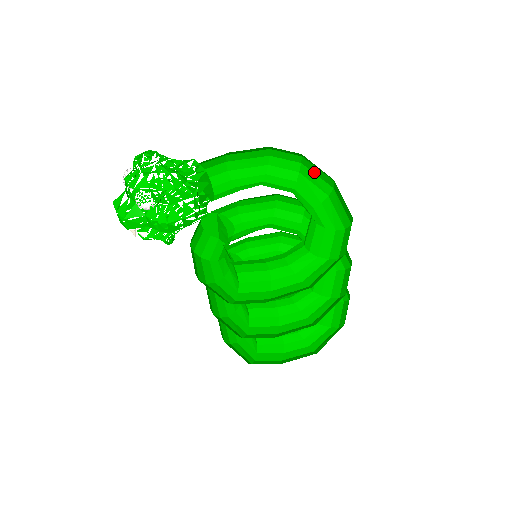
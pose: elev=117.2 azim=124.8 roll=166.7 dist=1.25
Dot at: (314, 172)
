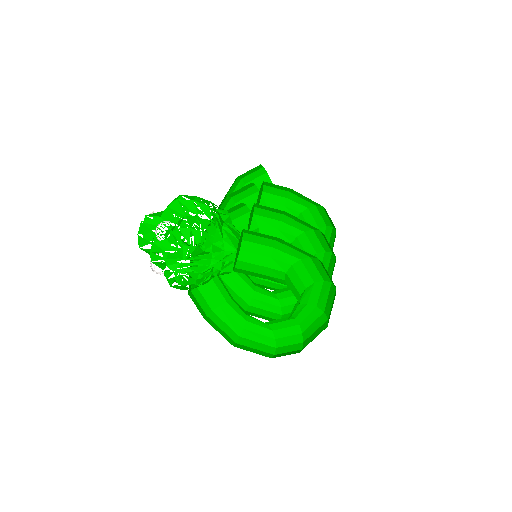
Dot at: occluded
